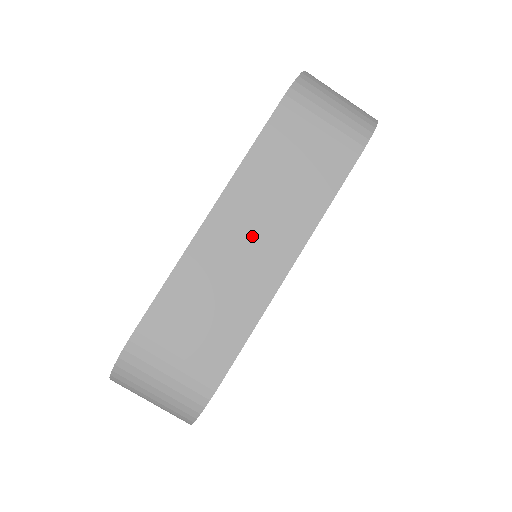
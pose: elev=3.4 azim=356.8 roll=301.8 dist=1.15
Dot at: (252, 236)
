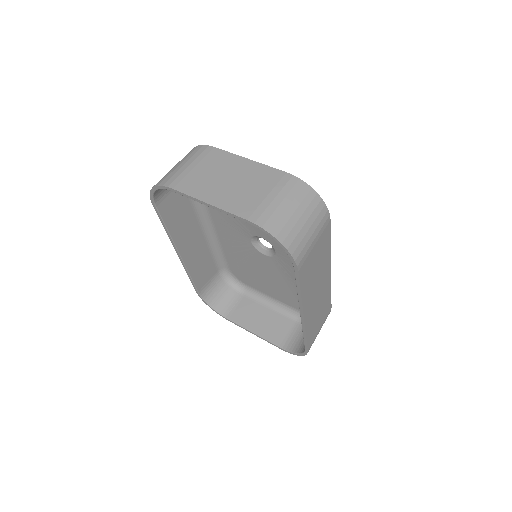
Dot at: (317, 292)
